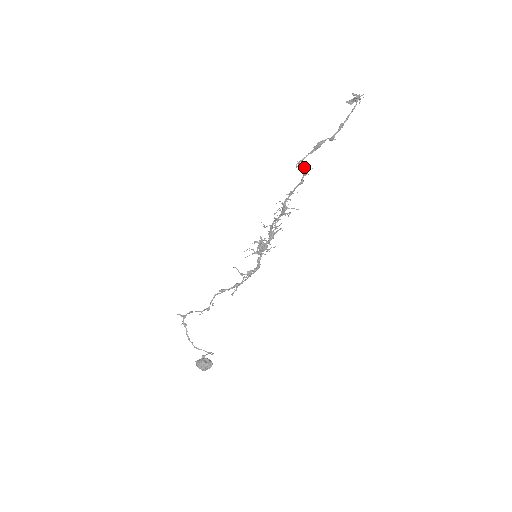
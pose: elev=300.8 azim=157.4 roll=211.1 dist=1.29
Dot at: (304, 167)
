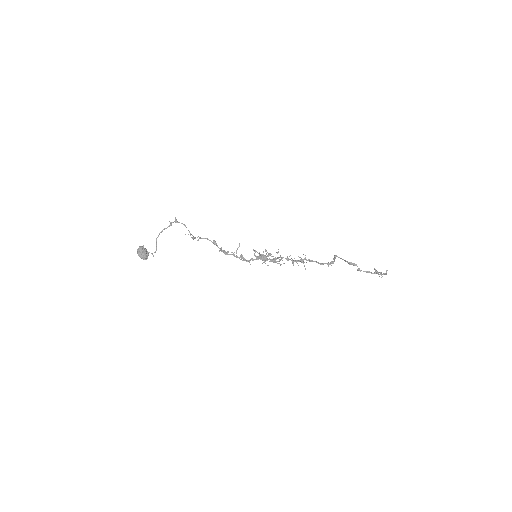
Dot at: (334, 261)
